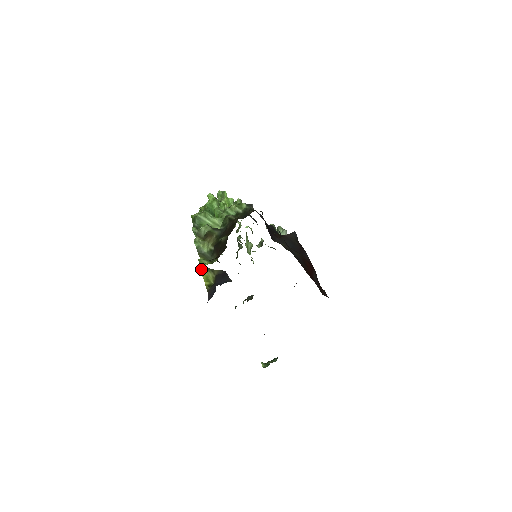
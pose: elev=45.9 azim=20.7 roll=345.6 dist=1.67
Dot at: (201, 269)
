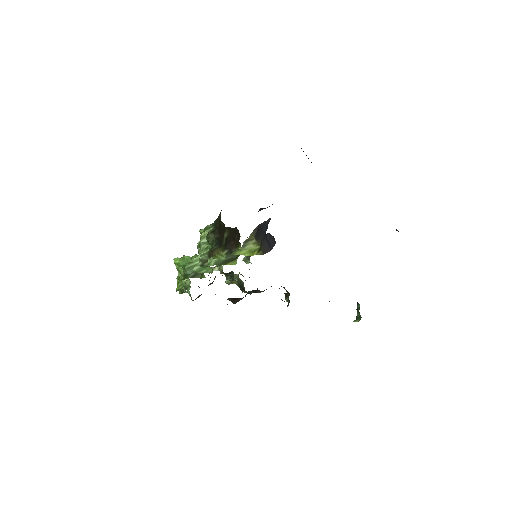
Dot at: (239, 253)
